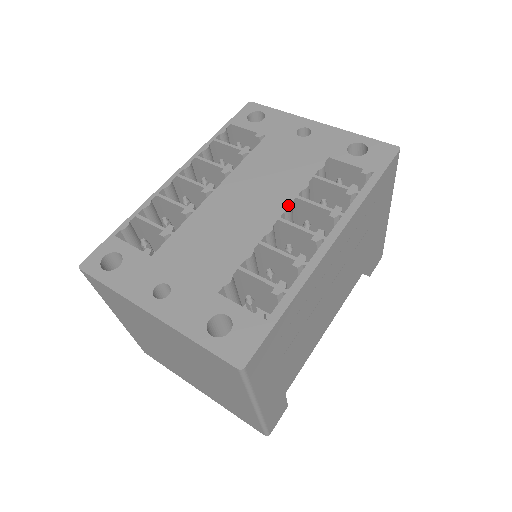
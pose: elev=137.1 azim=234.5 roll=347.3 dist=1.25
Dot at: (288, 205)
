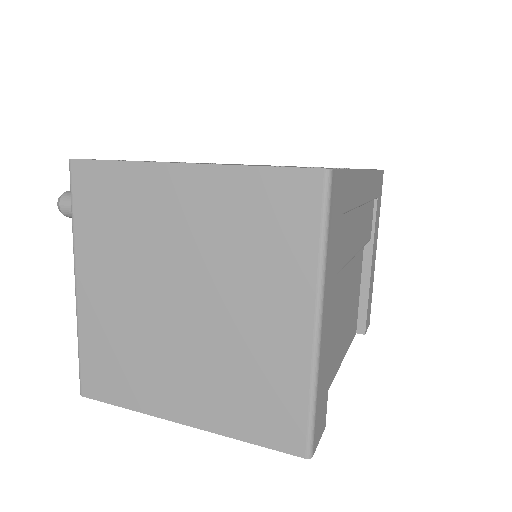
Dot at: occluded
